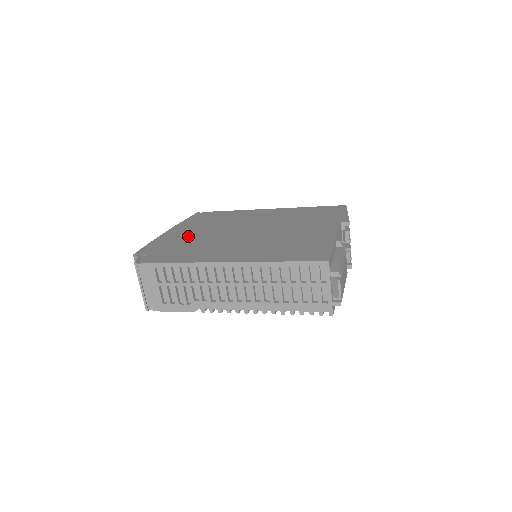
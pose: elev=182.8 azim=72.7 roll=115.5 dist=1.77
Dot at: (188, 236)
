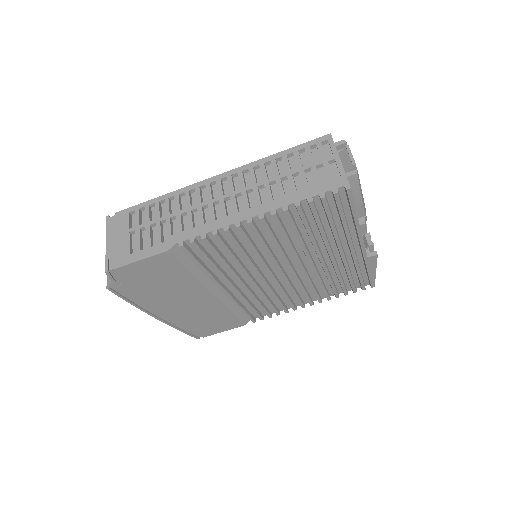
Dot at: occluded
